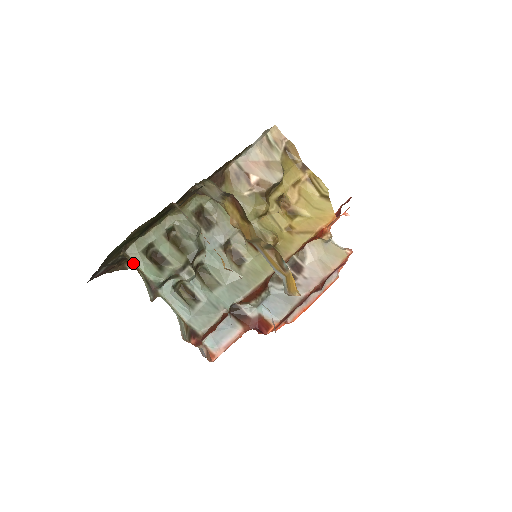
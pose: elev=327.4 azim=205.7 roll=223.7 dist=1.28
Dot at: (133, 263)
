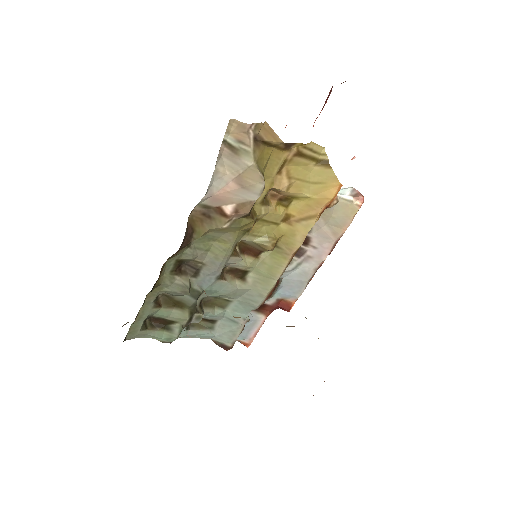
Dot at: (137, 337)
